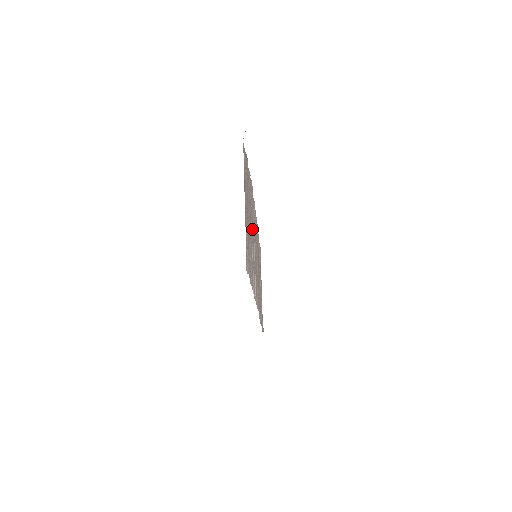
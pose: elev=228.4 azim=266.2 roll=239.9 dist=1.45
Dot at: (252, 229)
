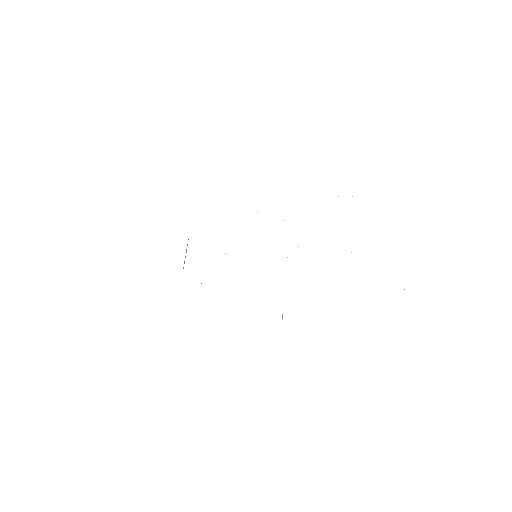
Dot at: occluded
